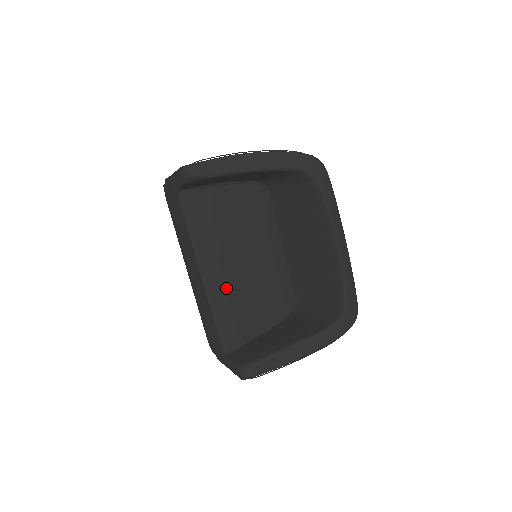
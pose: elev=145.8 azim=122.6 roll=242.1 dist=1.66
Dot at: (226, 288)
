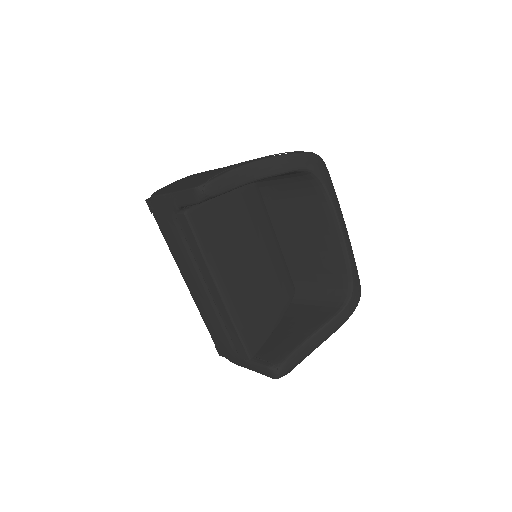
Dot at: (241, 297)
